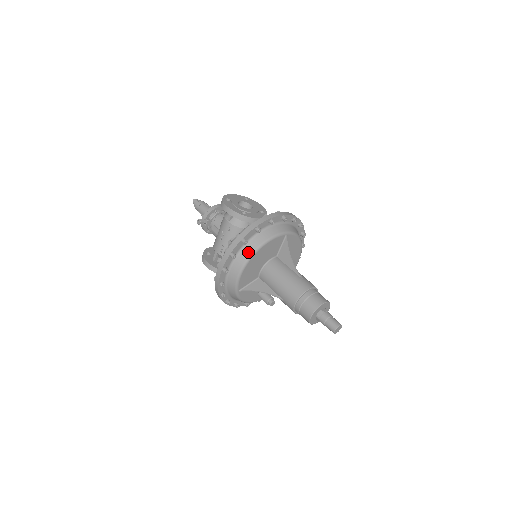
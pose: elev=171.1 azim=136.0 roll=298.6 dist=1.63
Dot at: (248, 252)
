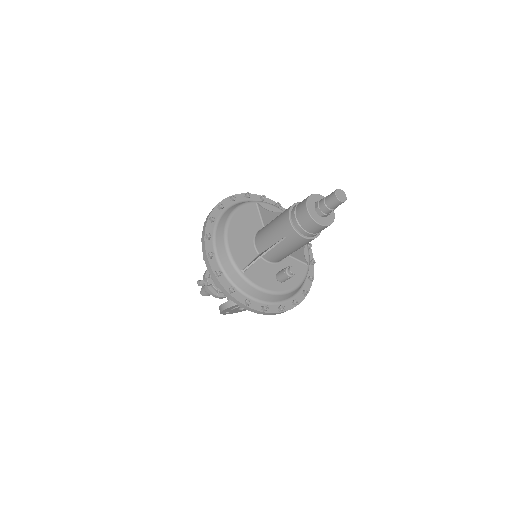
Dot at: (222, 226)
